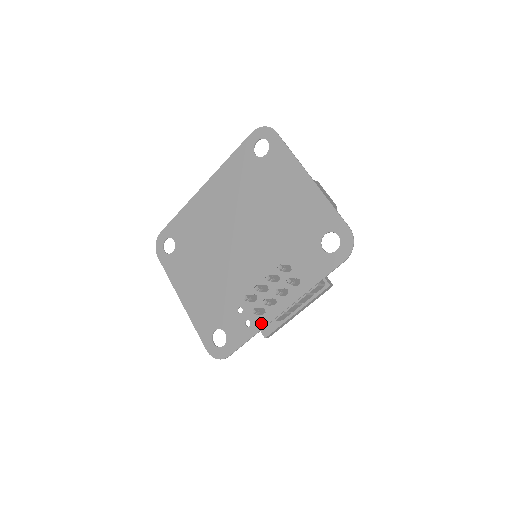
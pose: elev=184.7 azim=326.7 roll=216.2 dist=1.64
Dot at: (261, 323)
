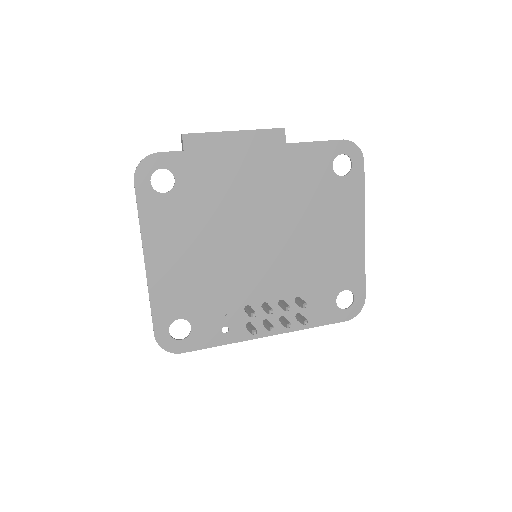
Dot at: (241, 336)
